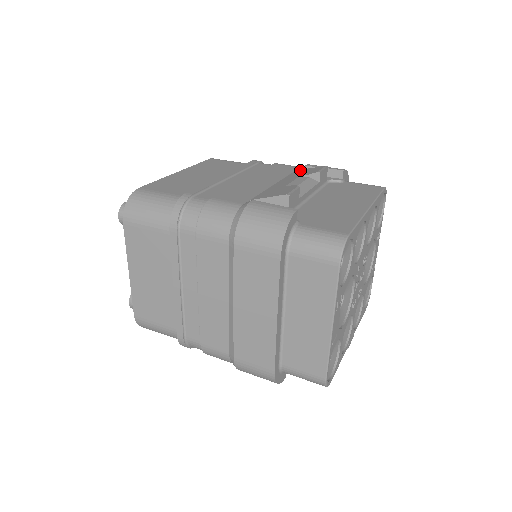
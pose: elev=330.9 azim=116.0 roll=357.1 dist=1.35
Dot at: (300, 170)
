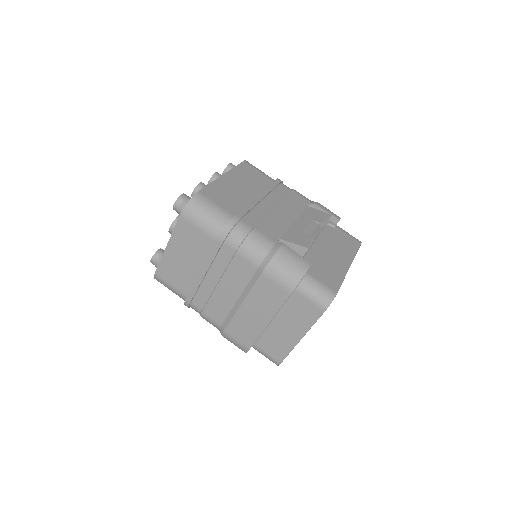
Dot at: (311, 208)
